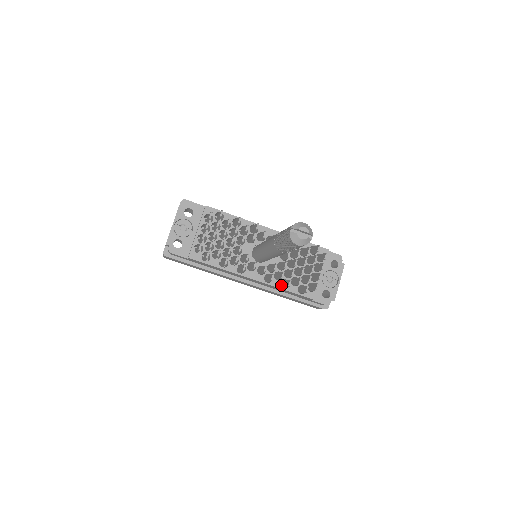
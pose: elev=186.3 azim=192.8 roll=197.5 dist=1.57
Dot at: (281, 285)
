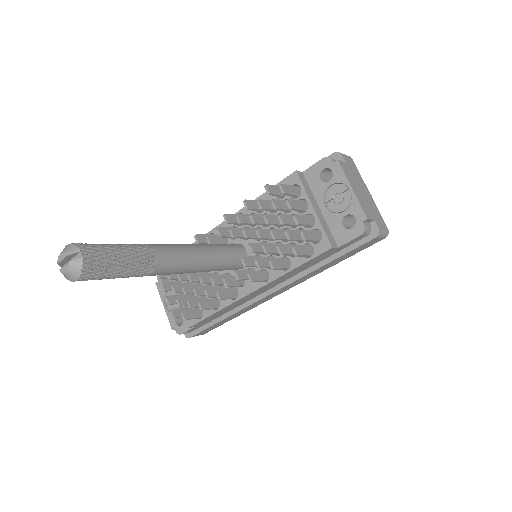
Dot at: occluded
